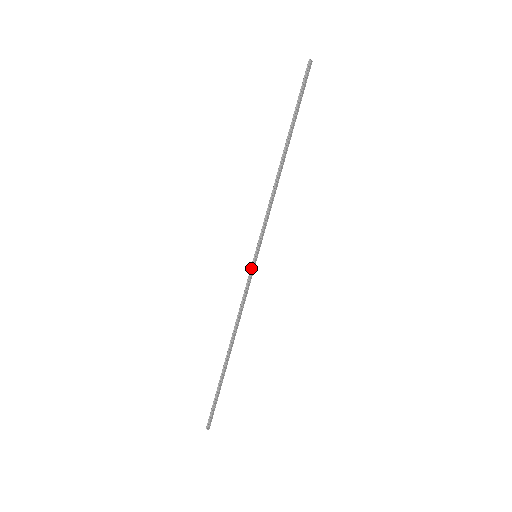
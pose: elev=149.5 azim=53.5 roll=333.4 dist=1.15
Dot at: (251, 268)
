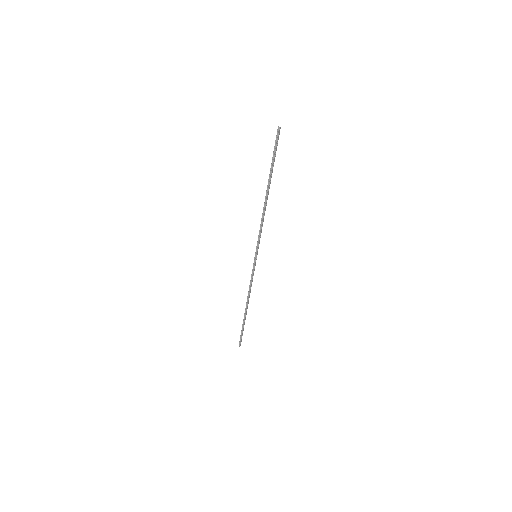
Dot at: (254, 263)
